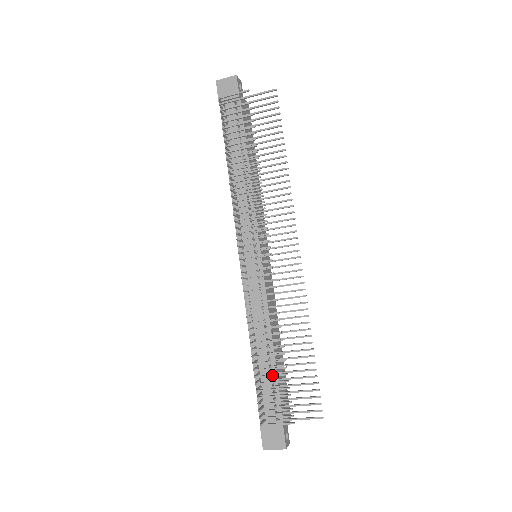
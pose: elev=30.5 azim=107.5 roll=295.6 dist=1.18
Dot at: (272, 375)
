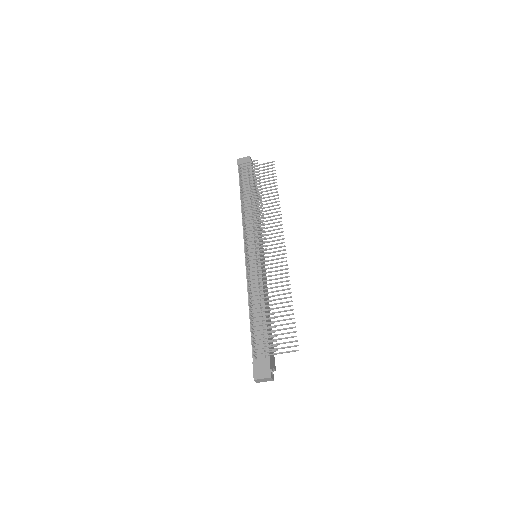
Dot at: (263, 319)
